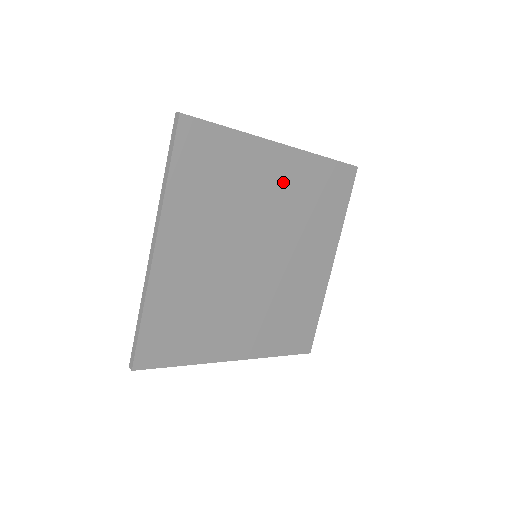
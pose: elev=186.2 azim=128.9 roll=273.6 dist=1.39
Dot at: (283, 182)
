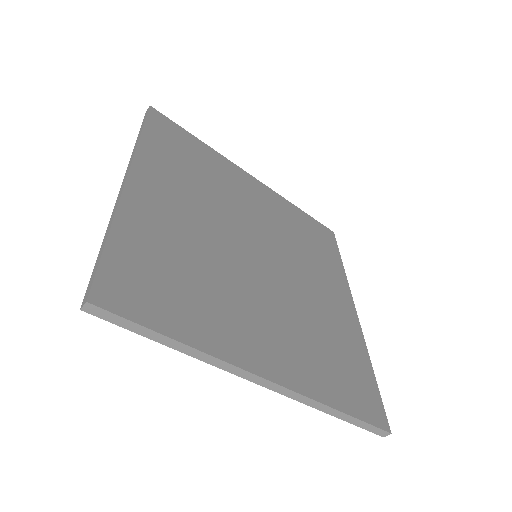
Dot at: (263, 203)
